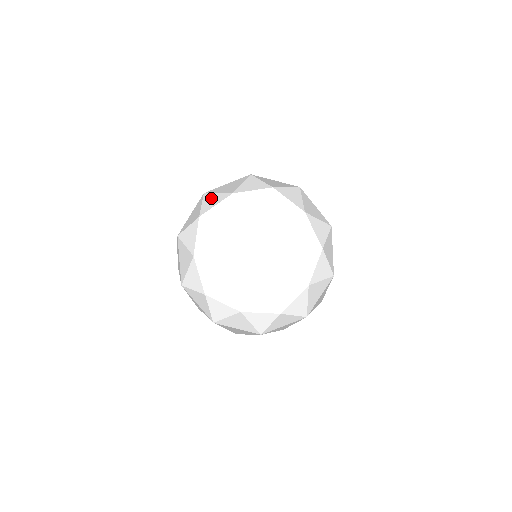
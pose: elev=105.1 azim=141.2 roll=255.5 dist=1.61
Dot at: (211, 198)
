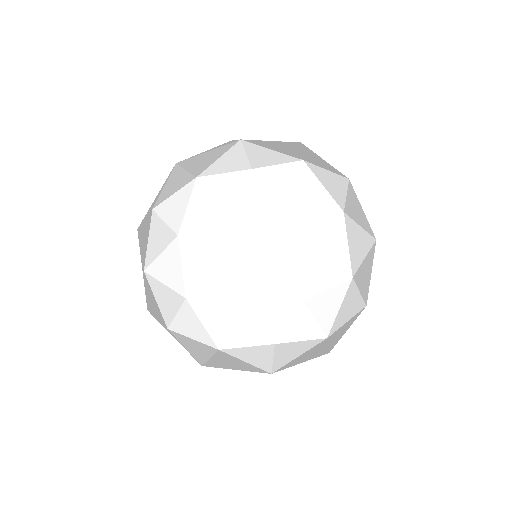
Dot at: (239, 236)
